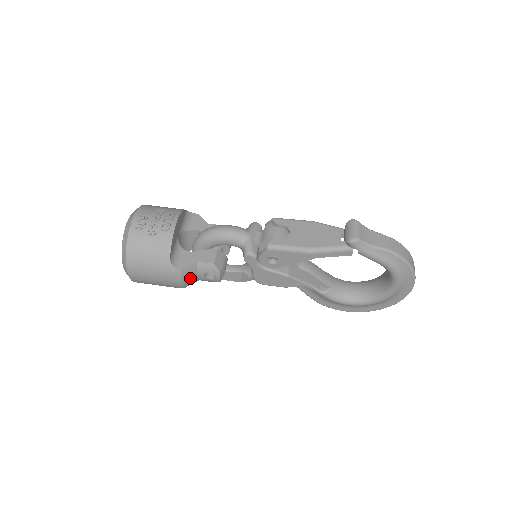
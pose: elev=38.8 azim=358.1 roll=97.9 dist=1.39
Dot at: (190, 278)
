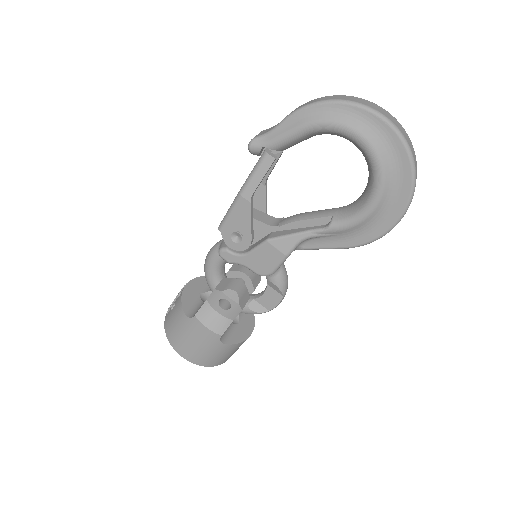
Dot at: (214, 320)
